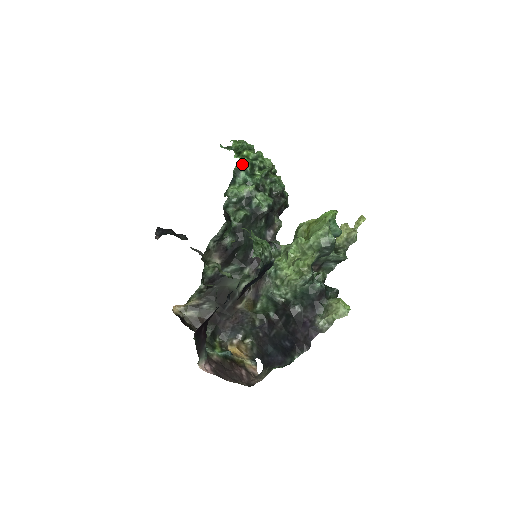
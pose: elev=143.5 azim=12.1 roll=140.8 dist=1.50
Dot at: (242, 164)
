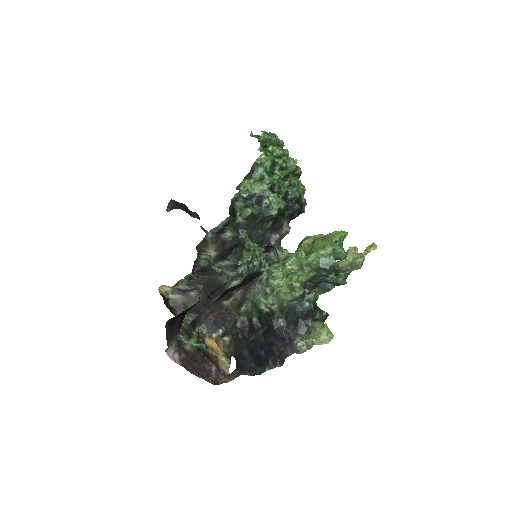
Dot at: (263, 159)
